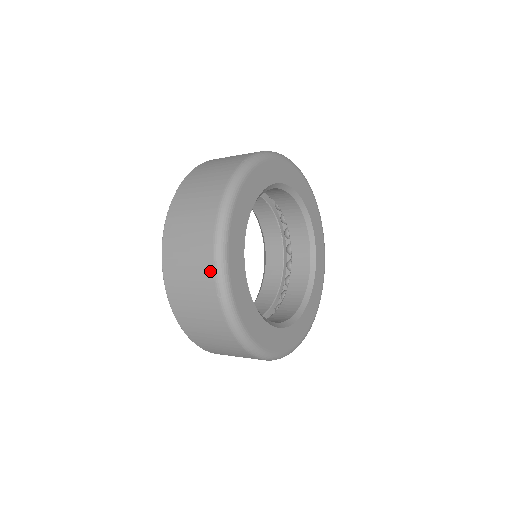
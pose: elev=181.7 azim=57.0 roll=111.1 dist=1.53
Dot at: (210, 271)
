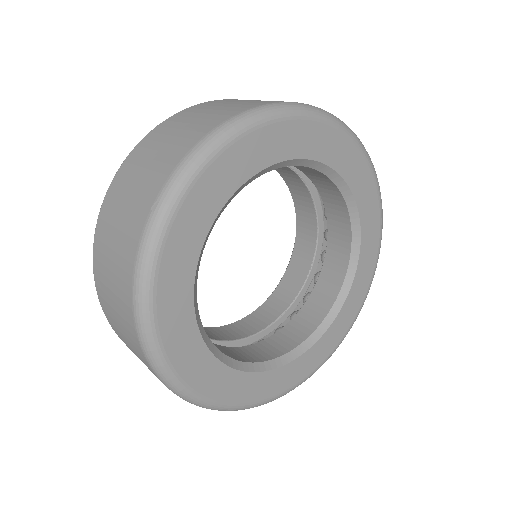
Dot at: occluded
